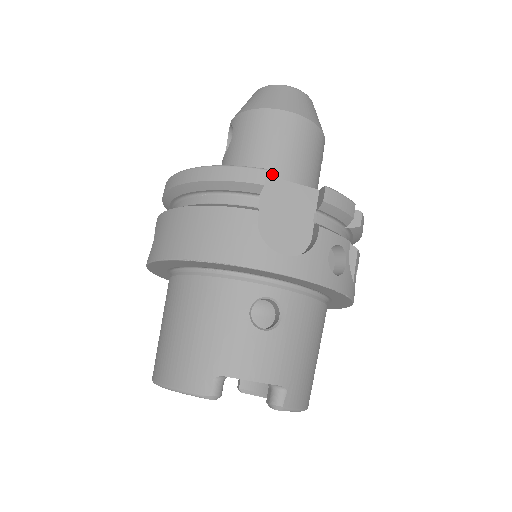
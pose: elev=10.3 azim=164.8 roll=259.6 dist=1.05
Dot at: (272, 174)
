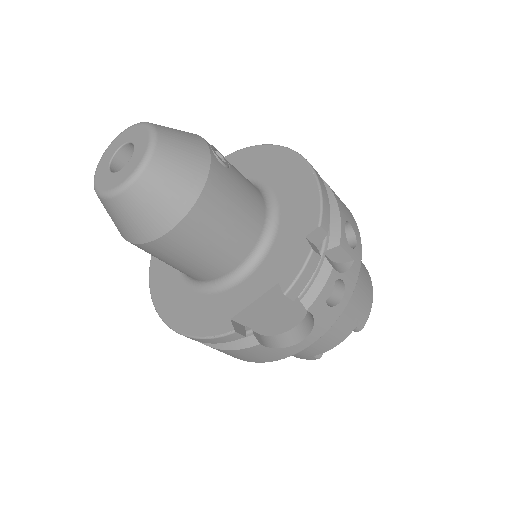
Dot at: (220, 270)
